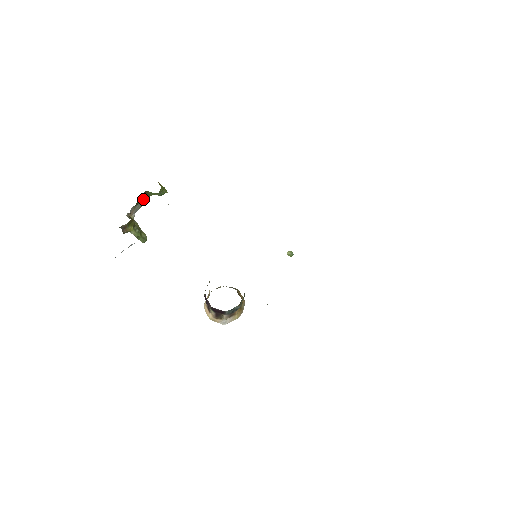
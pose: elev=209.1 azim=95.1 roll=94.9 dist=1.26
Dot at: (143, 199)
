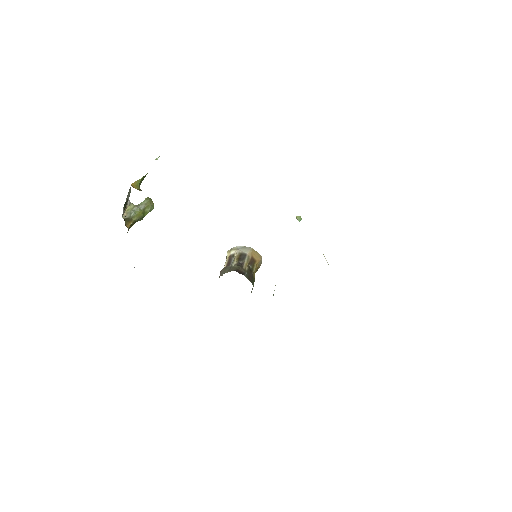
Dot at: occluded
